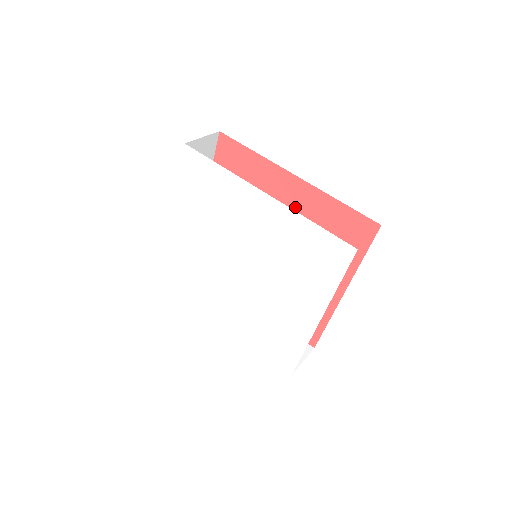
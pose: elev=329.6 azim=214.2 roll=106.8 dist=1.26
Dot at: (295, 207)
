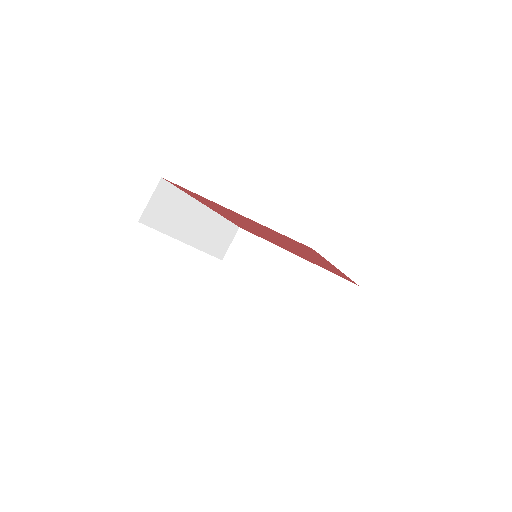
Dot at: (252, 223)
